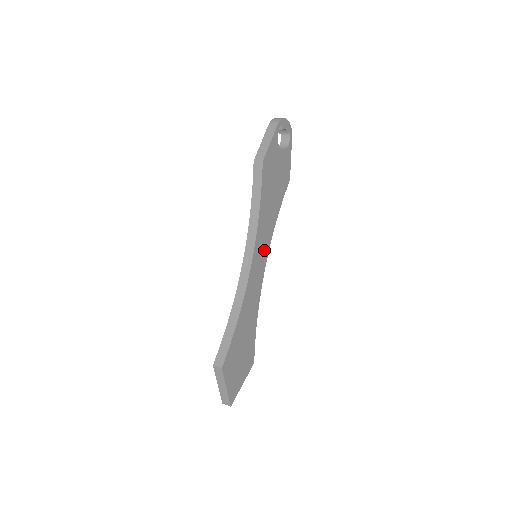
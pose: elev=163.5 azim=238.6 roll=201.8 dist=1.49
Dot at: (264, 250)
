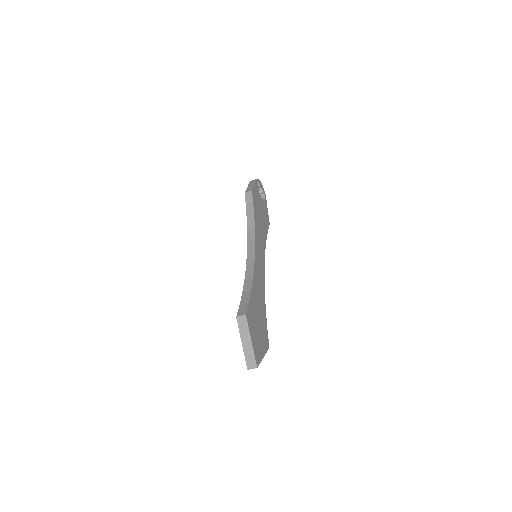
Dot at: (261, 253)
